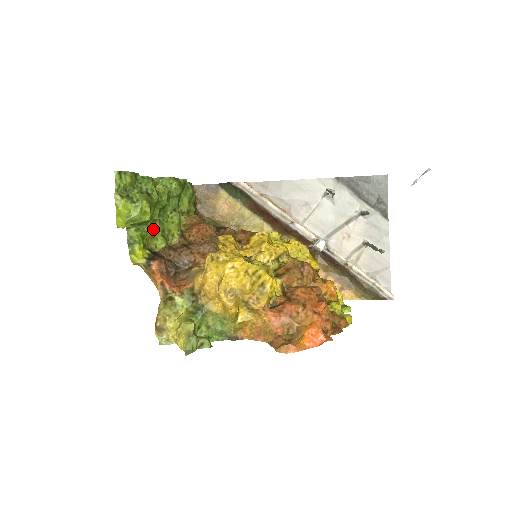
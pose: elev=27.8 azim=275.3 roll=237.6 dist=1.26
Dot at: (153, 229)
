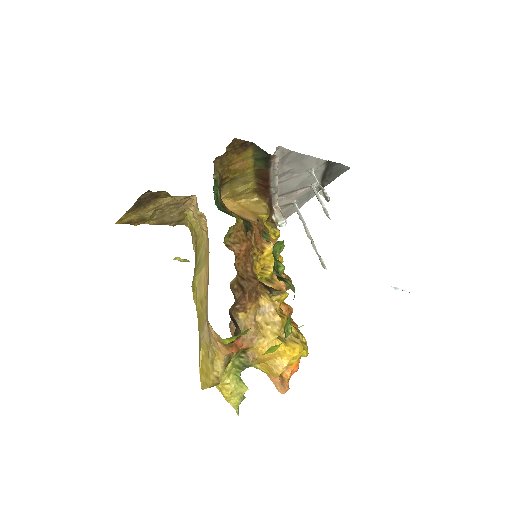
Dot at: occluded
